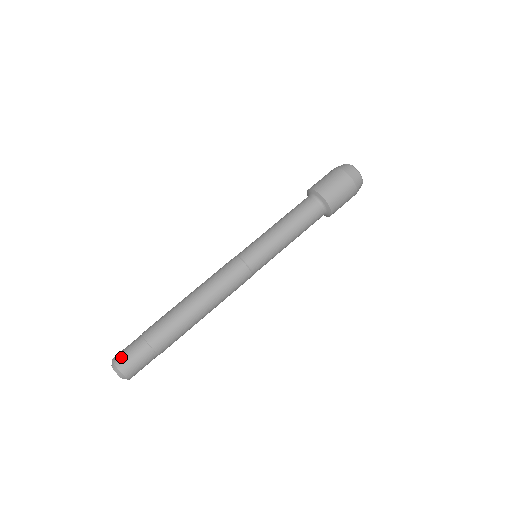
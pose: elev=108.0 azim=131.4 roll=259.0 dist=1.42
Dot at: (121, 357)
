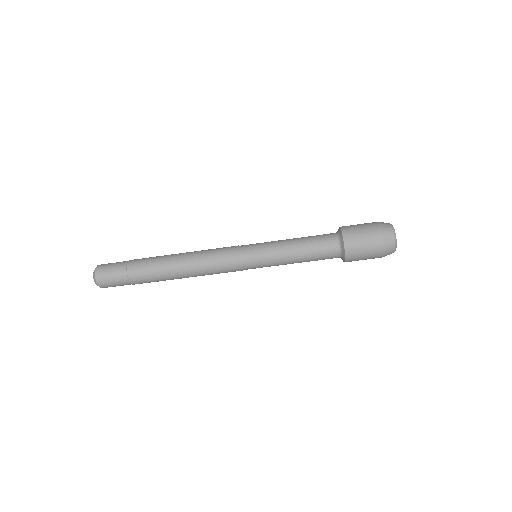
Dot at: (103, 278)
